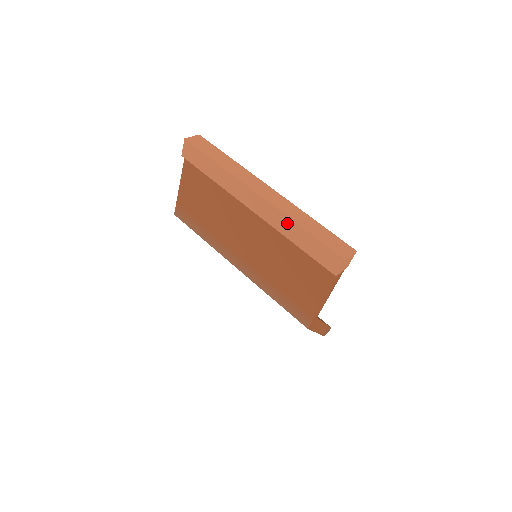
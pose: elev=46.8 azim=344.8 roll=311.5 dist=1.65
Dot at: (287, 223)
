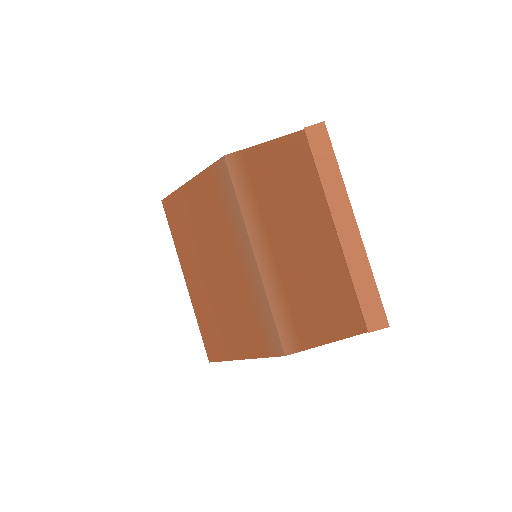
Dot at: (363, 264)
